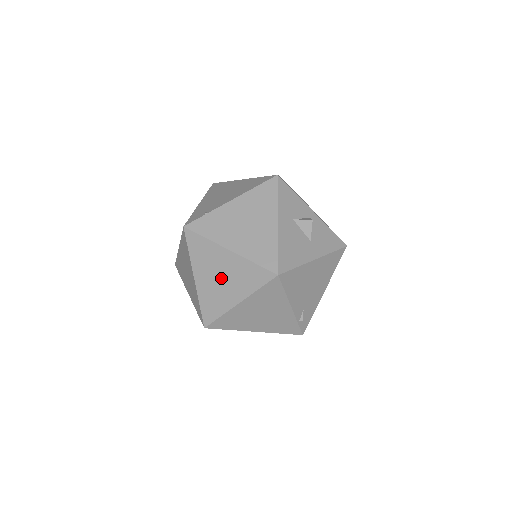
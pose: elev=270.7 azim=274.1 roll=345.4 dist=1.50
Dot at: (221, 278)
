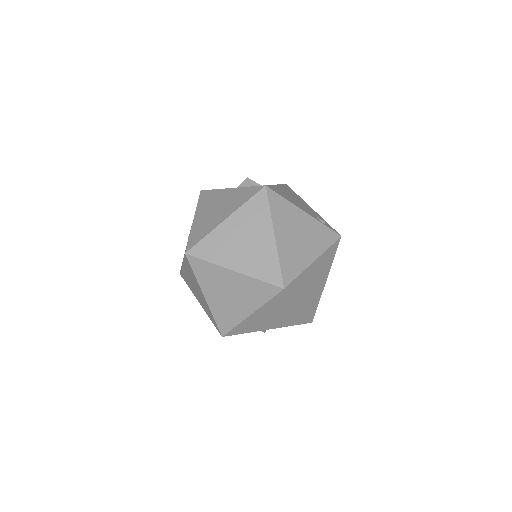
Dot at: (245, 241)
